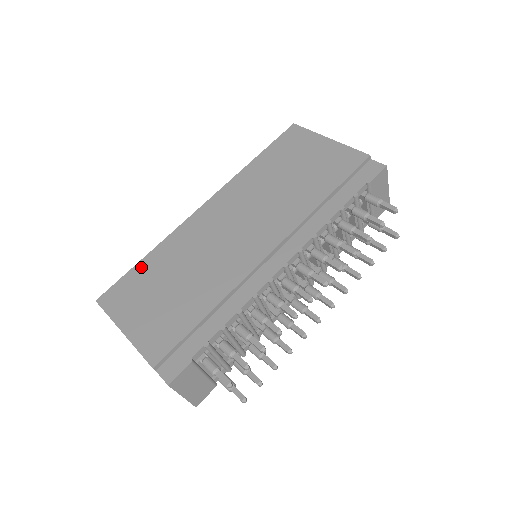
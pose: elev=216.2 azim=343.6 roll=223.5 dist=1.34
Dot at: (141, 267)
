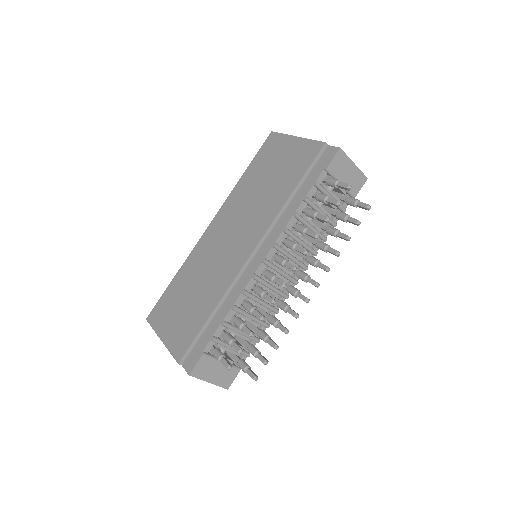
Dot at: (172, 286)
